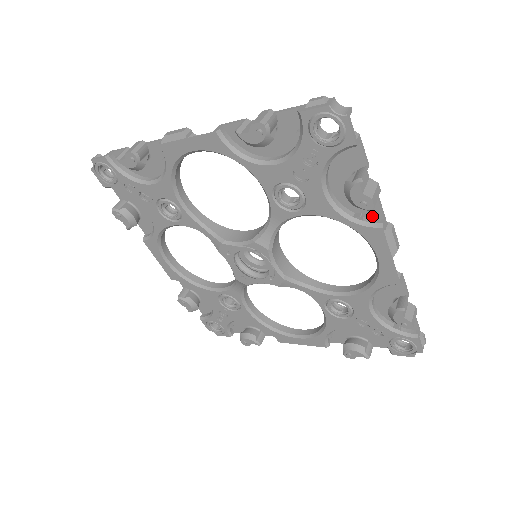
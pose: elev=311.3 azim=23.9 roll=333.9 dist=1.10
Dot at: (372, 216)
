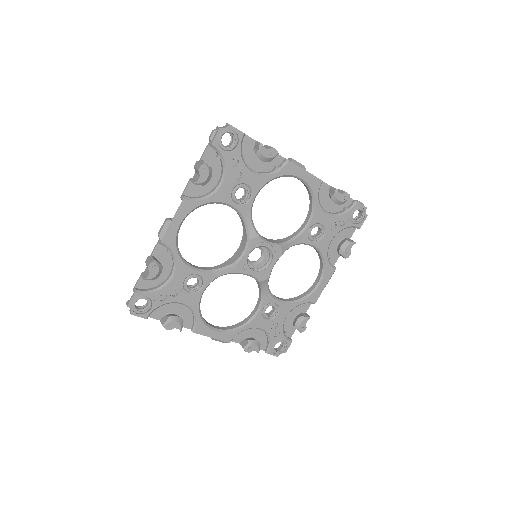
Dot at: (280, 163)
